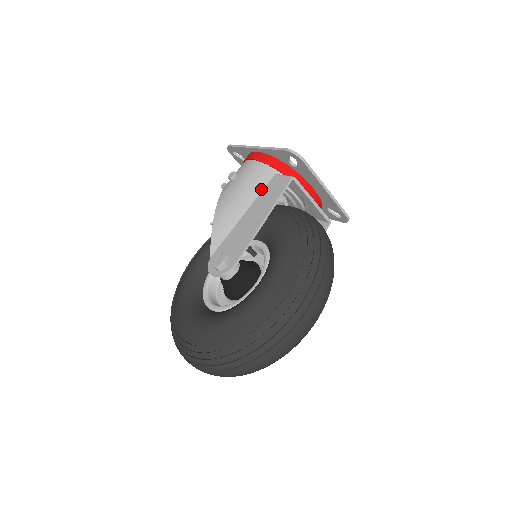
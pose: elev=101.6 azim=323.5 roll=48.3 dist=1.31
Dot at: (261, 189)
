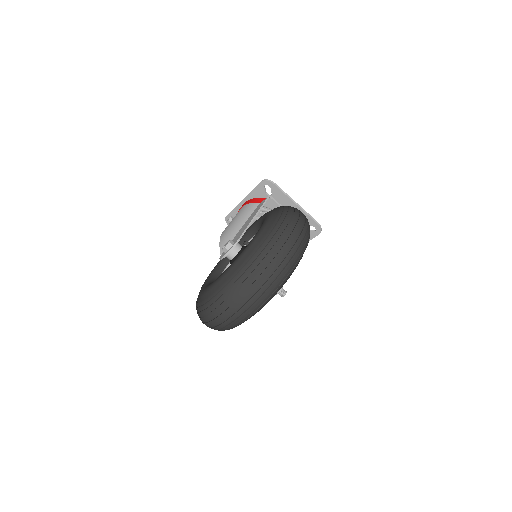
Dot at: (250, 214)
